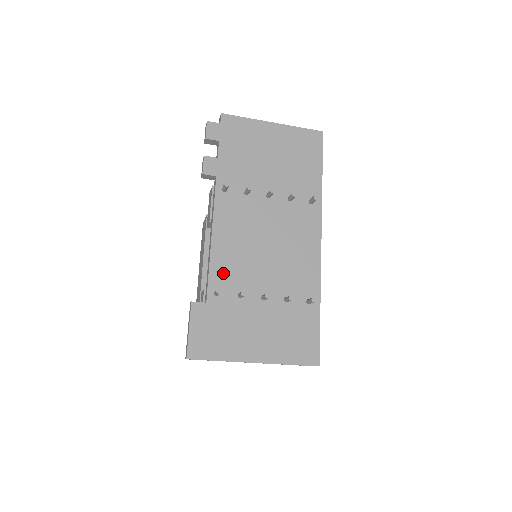
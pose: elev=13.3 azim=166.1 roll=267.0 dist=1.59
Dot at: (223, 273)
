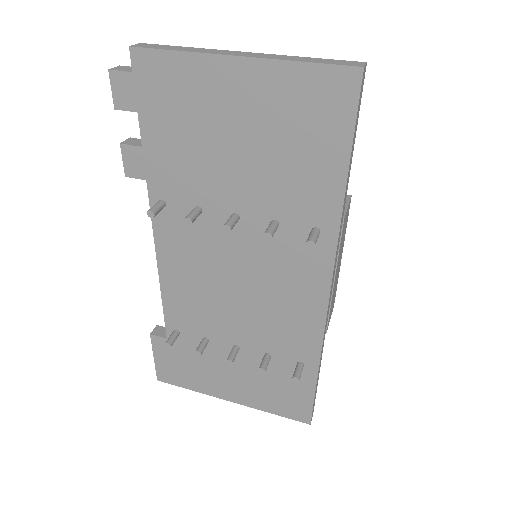
Dot at: (181, 313)
